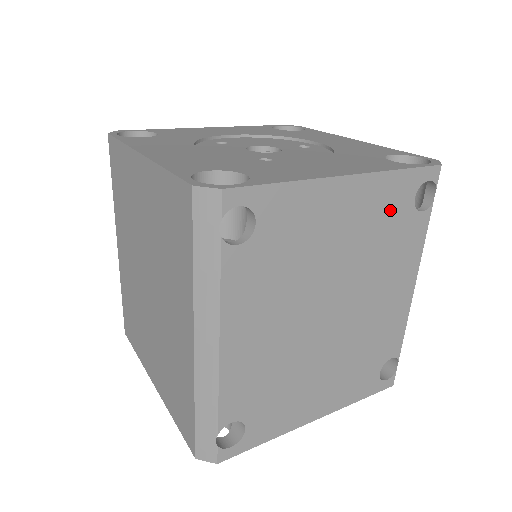
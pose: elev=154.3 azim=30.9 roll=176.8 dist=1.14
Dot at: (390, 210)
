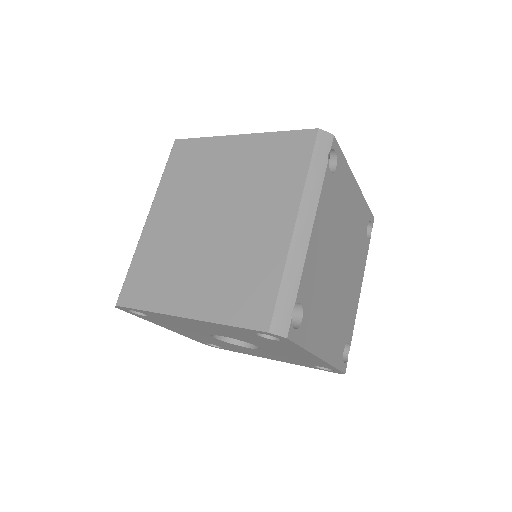
Dot at: (362, 222)
